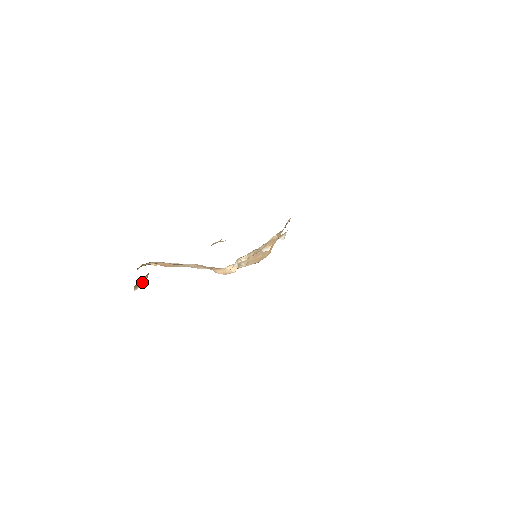
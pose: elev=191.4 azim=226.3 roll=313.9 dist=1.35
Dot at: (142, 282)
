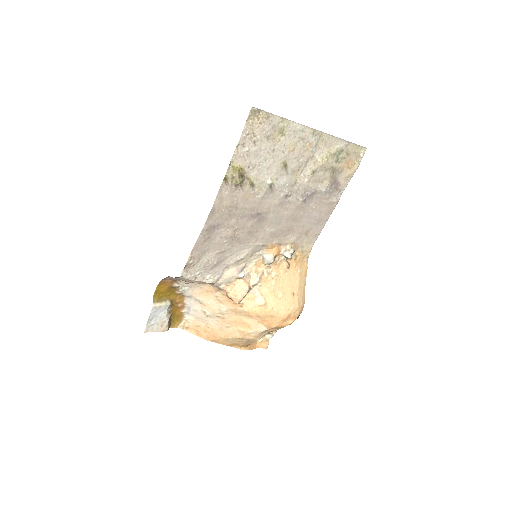
Dot at: (162, 303)
